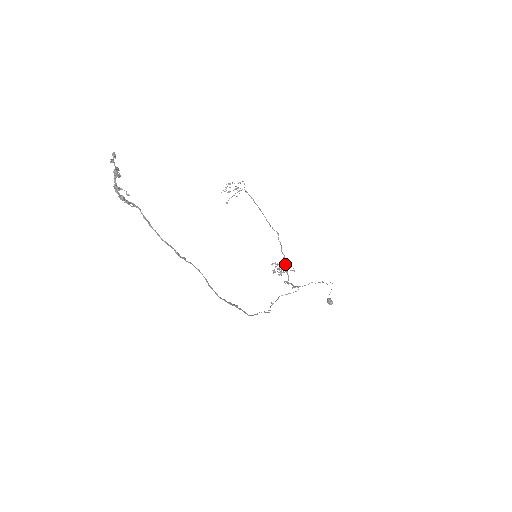
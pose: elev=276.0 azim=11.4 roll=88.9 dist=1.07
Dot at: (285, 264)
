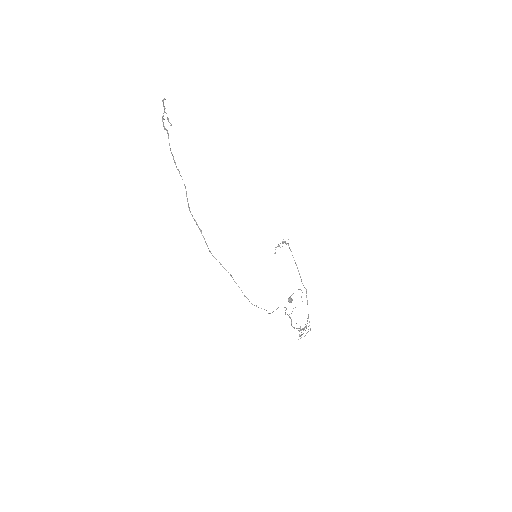
Dot at: occluded
